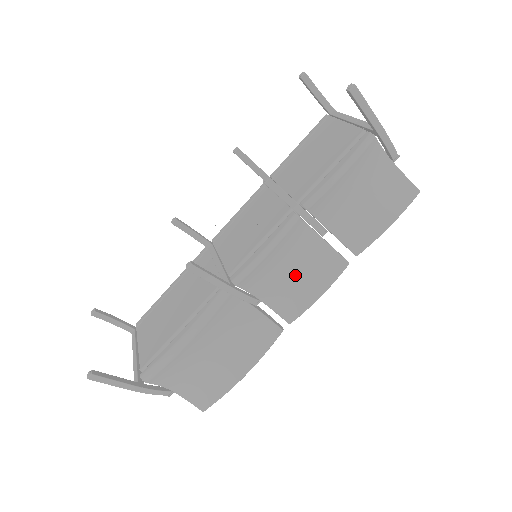
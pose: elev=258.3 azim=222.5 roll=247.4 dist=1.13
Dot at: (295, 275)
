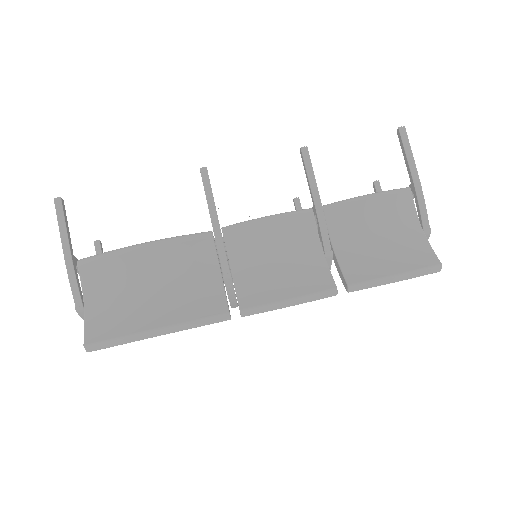
Dot at: (278, 266)
